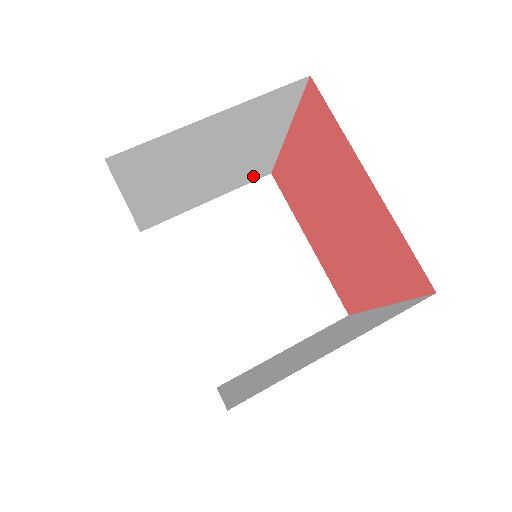
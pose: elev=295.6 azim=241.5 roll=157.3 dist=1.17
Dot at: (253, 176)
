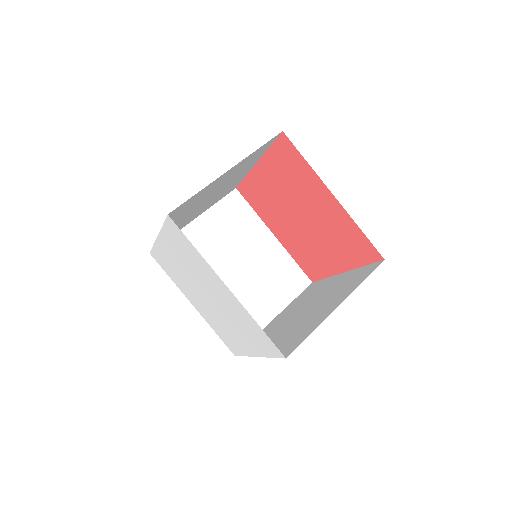
Dot at: (226, 193)
